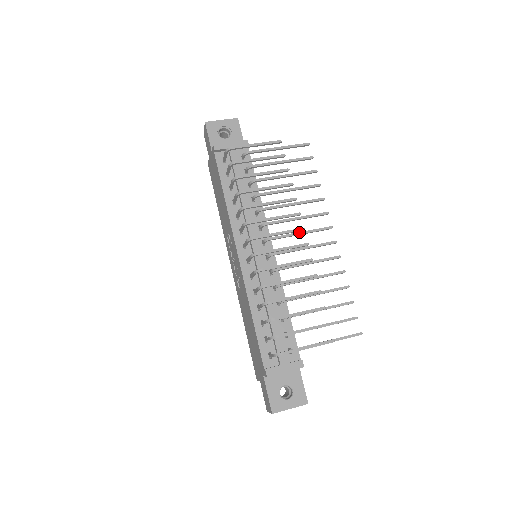
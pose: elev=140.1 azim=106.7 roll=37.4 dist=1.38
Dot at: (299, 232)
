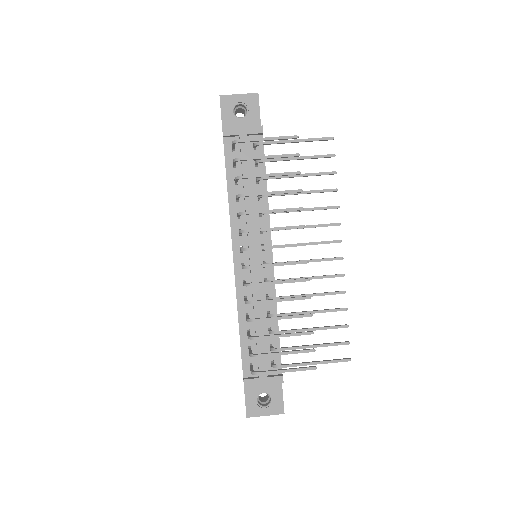
Dot at: occluded
